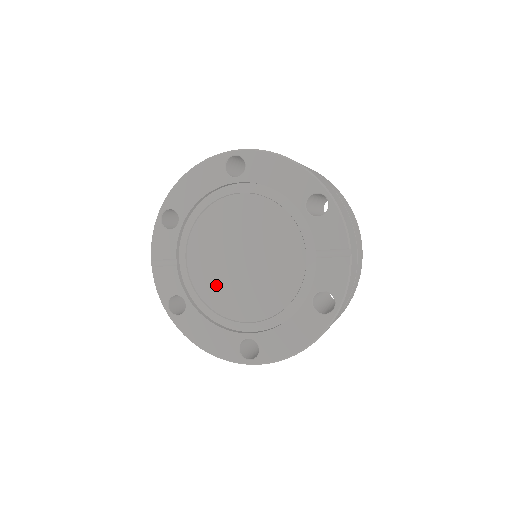
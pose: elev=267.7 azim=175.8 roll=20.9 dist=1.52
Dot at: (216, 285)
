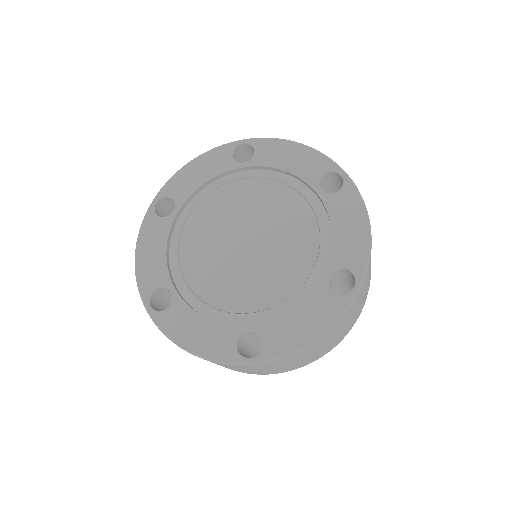
Dot at: (255, 286)
